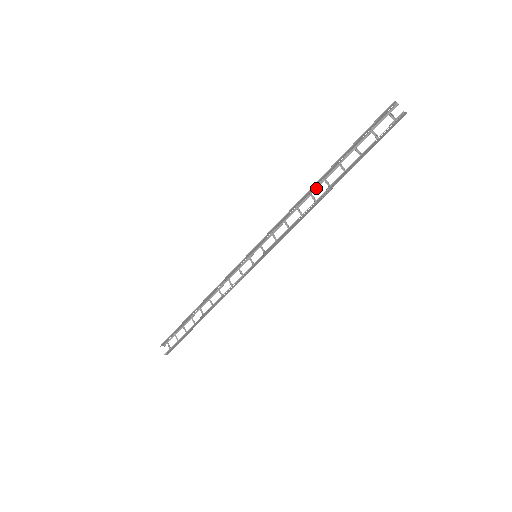
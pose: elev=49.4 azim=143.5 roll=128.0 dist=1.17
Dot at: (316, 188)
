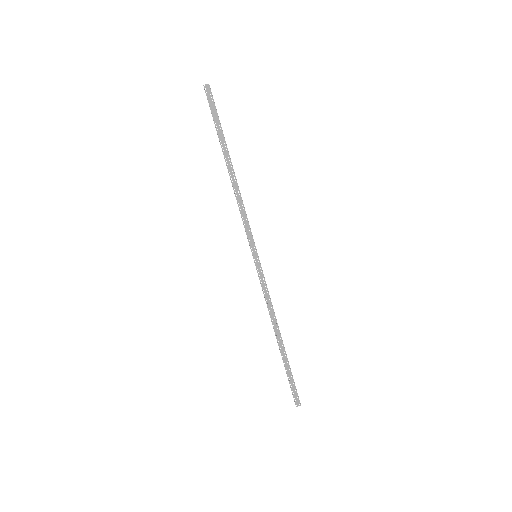
Dot at: occluded
